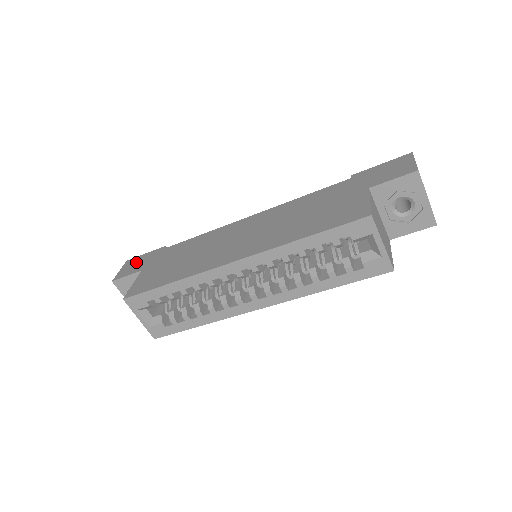
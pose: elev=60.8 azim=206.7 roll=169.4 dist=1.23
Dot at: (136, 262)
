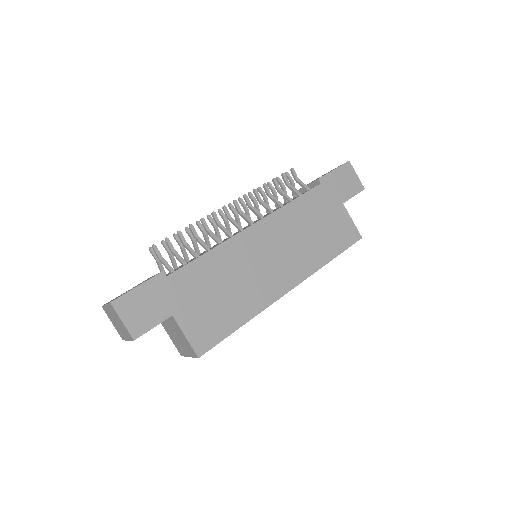
Dot at: (141, 304)
